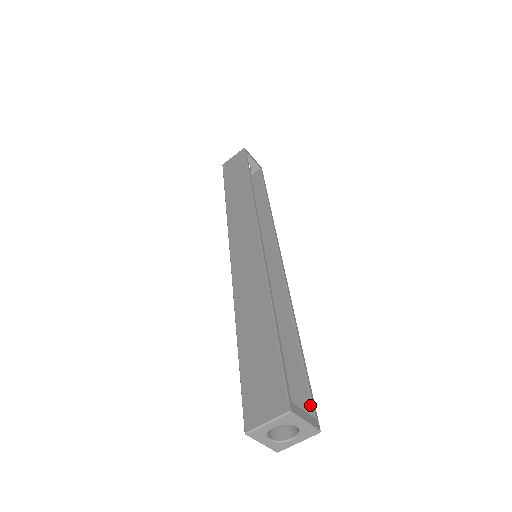
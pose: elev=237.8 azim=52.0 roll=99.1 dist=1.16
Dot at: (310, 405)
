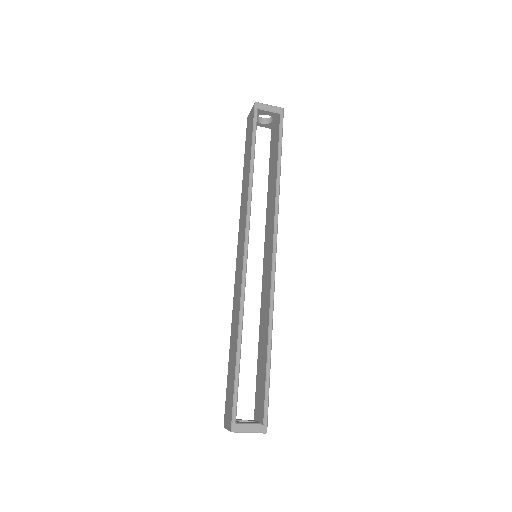
Dot at: (263, 413)
